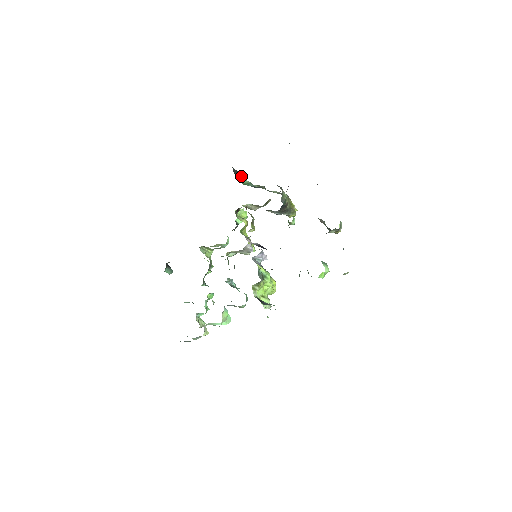
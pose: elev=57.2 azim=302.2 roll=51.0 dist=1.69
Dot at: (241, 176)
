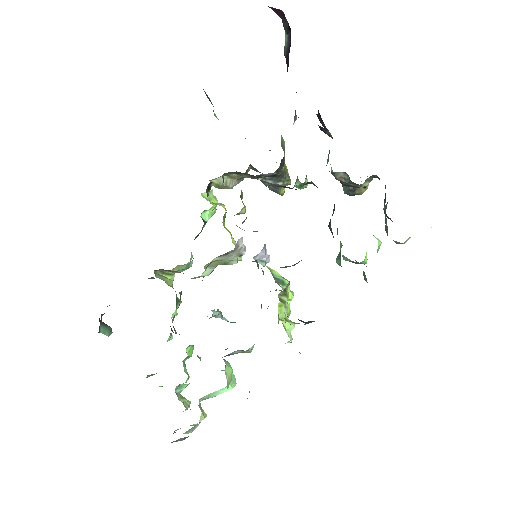
Dot at: (213, 111)
